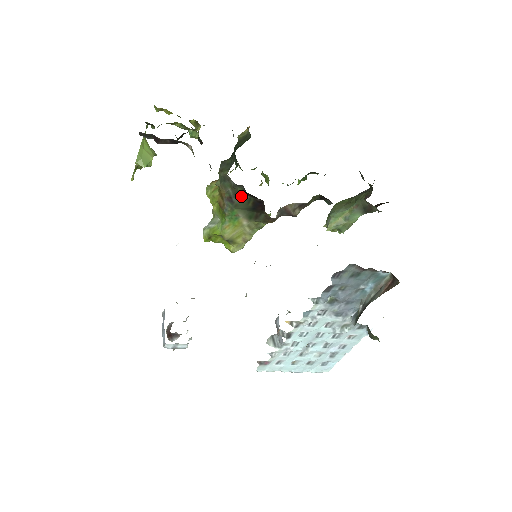
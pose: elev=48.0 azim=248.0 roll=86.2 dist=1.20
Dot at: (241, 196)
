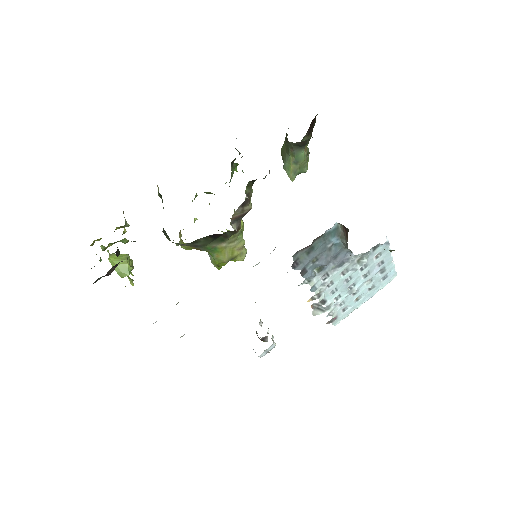
Dot at: (197, 242)
